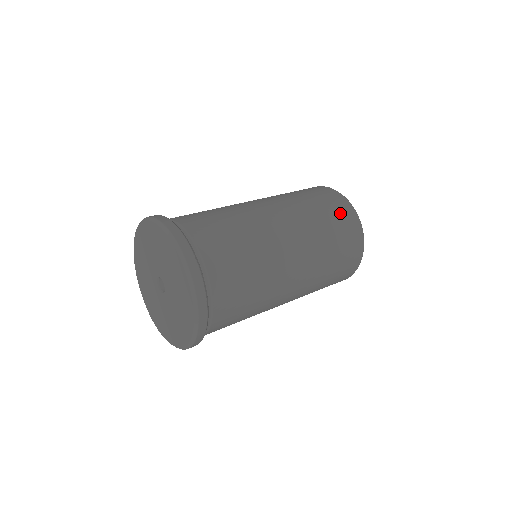
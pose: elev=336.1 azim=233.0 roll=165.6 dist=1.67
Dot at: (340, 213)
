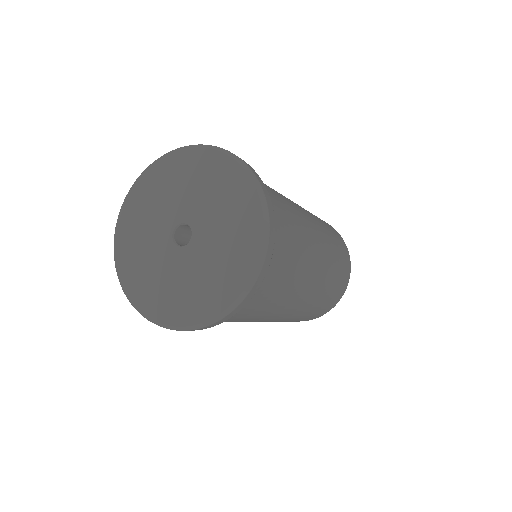
Dot at: (344, 274)
